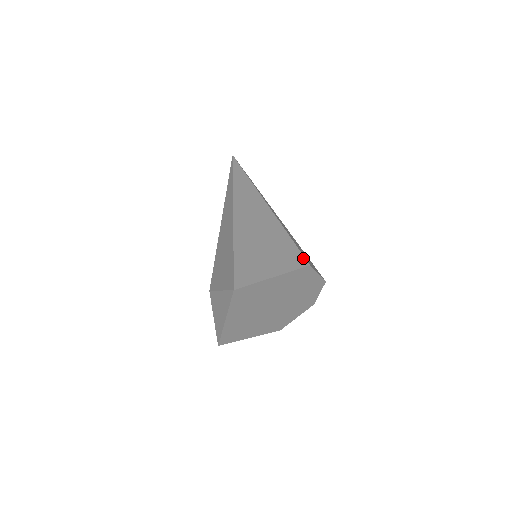
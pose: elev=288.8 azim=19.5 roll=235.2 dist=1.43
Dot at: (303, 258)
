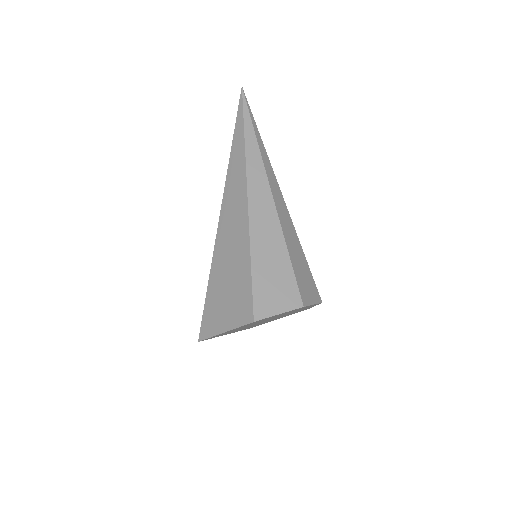
Dot at: (251, 309)
